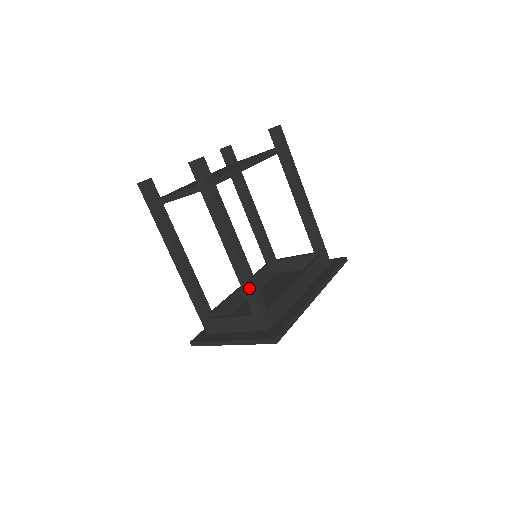
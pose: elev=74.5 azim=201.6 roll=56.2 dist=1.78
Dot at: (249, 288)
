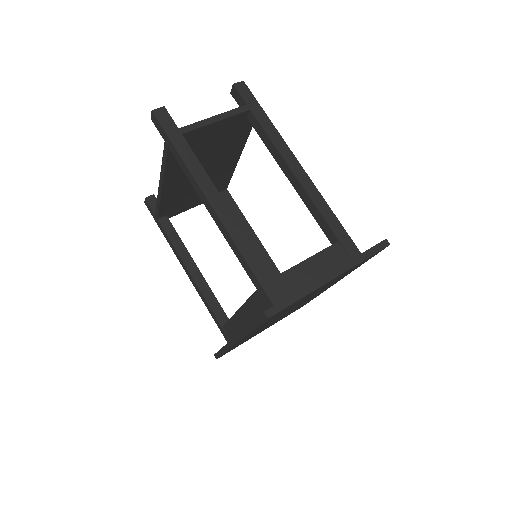
Dot at: (326, 205)
